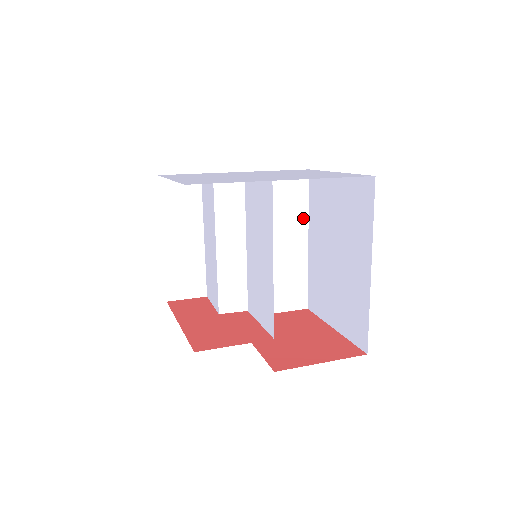
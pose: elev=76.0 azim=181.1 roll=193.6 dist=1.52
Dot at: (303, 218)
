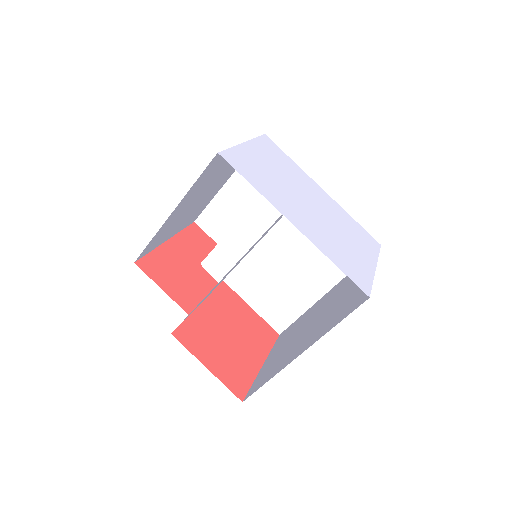
Dot at: (340, 273)
